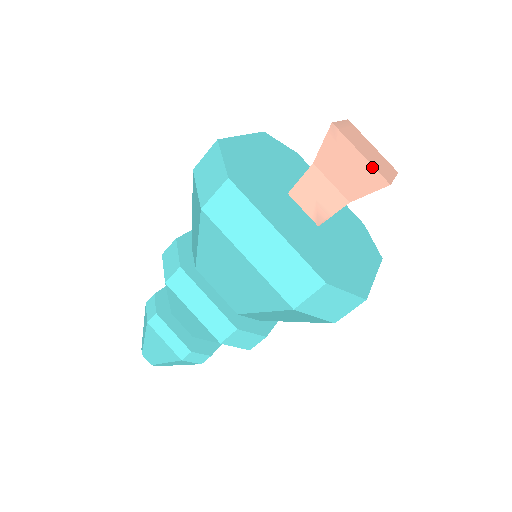
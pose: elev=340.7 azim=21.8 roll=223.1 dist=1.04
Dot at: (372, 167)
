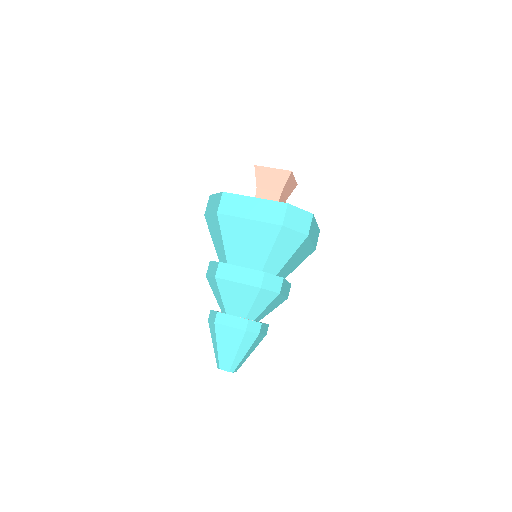
Dot at: (280, 170)
